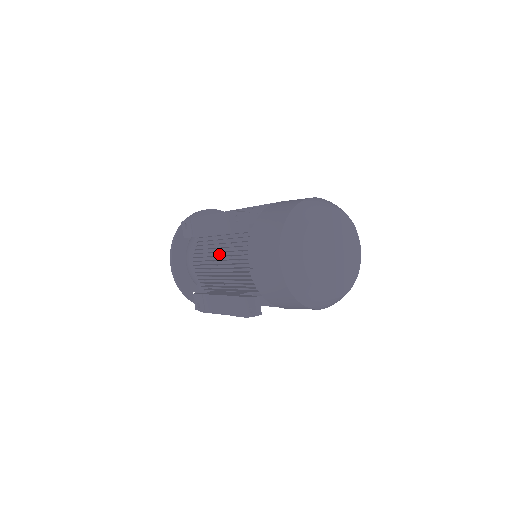
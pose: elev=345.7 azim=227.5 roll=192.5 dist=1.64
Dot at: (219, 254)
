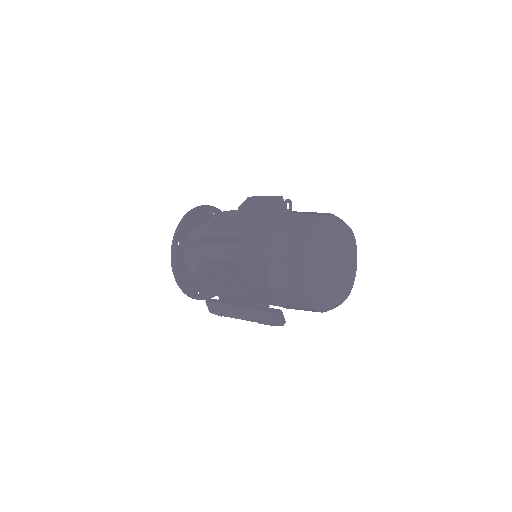
Dot at: (230, 272)
